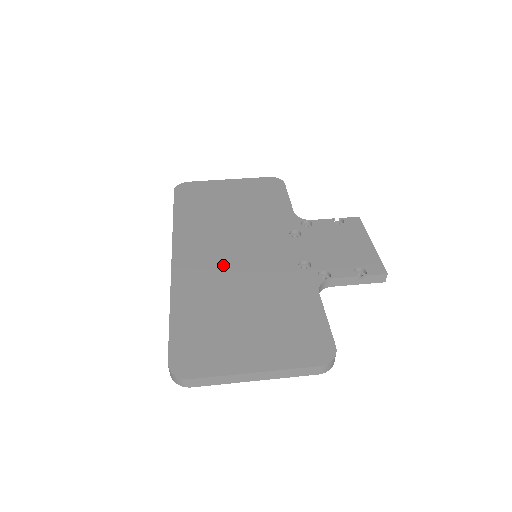
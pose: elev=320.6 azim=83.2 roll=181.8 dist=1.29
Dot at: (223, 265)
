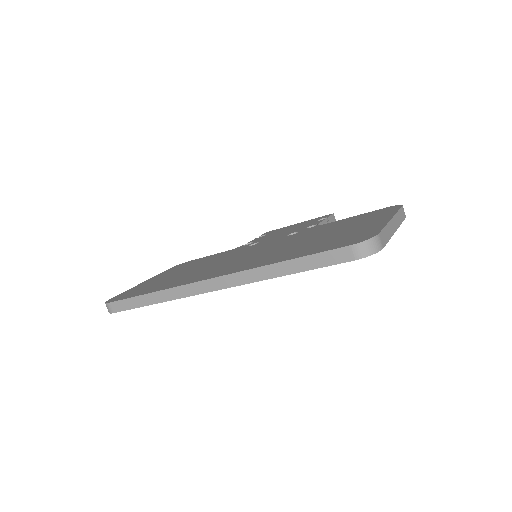
Dot at: (252, 257)
